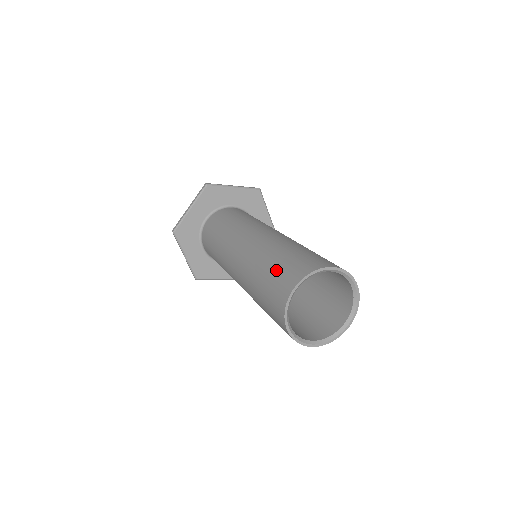
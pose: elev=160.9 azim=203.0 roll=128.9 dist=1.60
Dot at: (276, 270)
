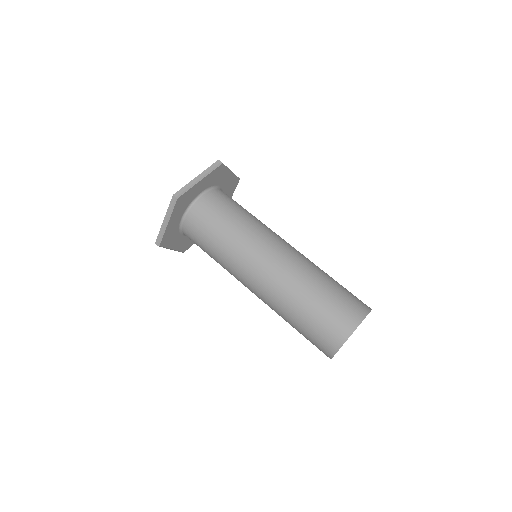
Dot at: (313, 326)
